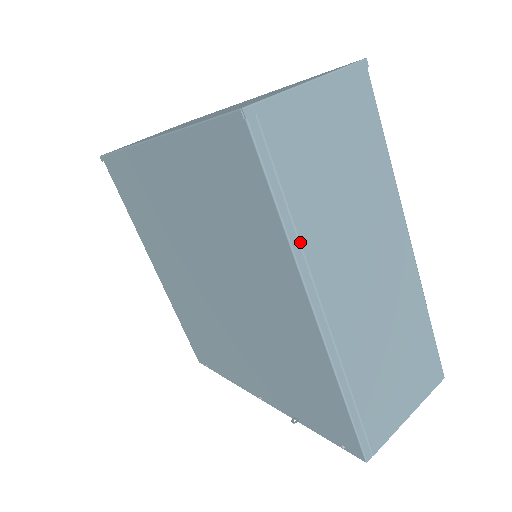
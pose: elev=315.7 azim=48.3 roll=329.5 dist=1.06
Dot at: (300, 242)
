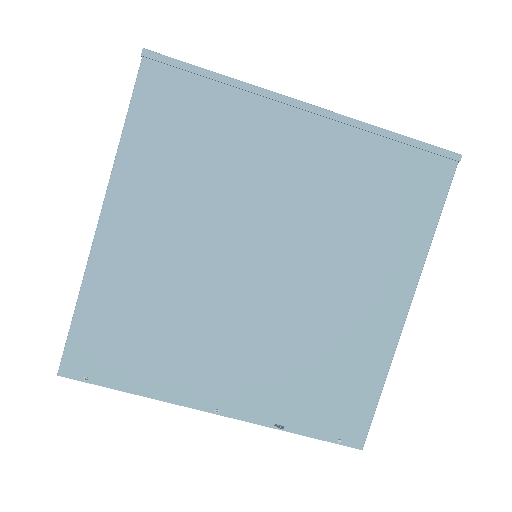
Dot at: occluded
